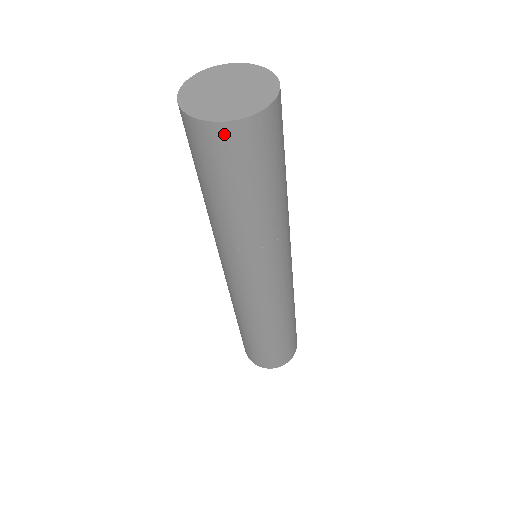
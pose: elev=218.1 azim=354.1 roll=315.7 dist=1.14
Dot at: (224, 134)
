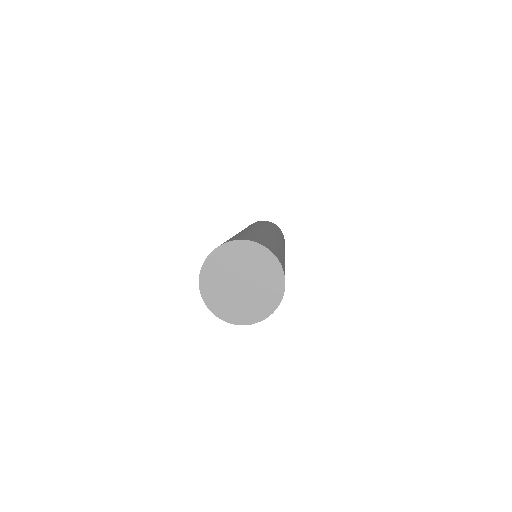
Dot at: occluded
